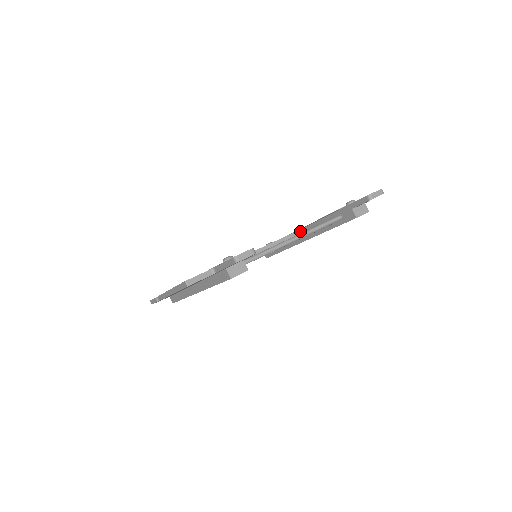
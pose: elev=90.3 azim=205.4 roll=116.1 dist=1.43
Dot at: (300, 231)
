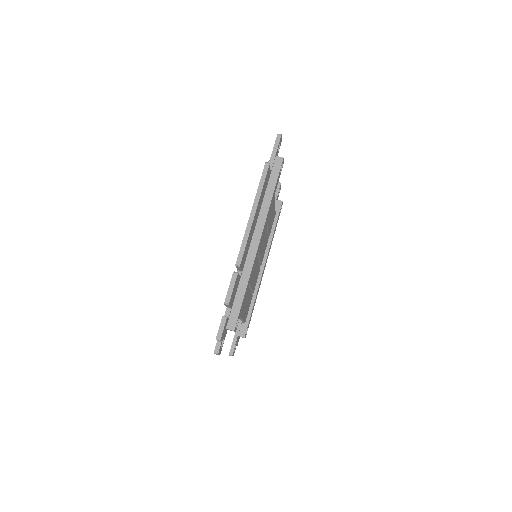
Dot at: occluded
